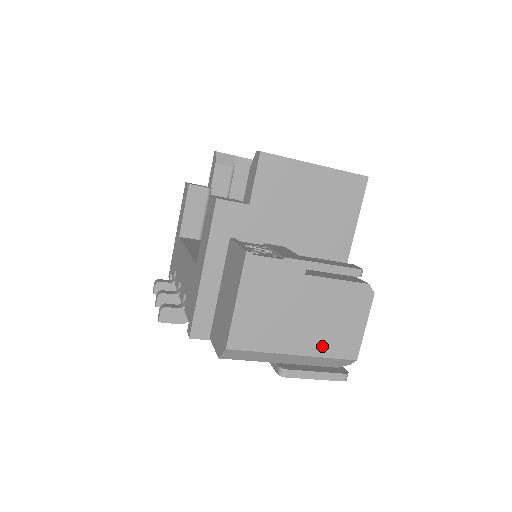
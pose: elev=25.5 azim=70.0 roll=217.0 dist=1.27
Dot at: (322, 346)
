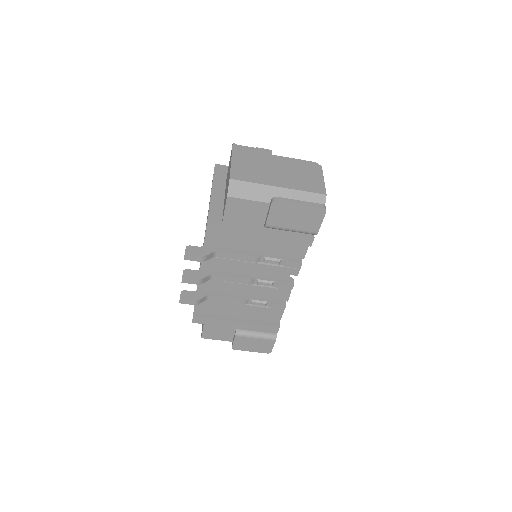
Dot at: (297, 185)
